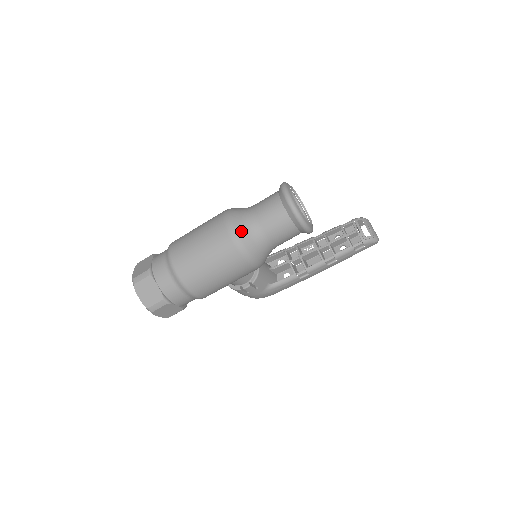
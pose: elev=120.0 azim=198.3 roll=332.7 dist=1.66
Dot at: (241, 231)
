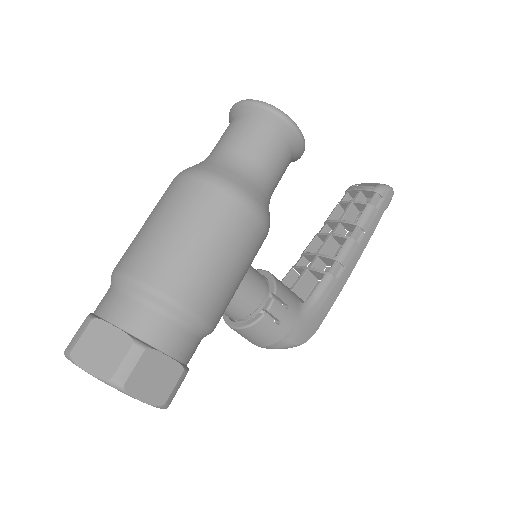
Dot at: (207, 167)
